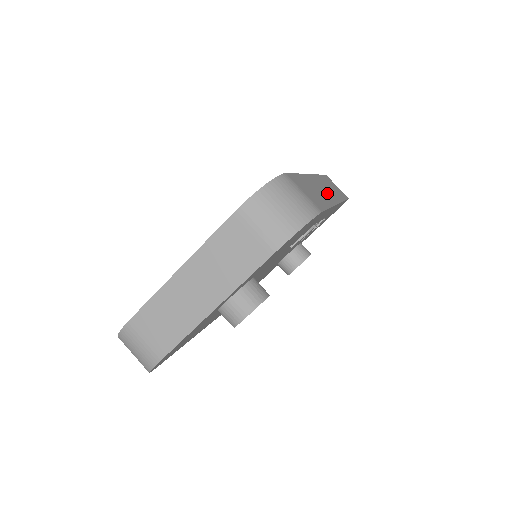
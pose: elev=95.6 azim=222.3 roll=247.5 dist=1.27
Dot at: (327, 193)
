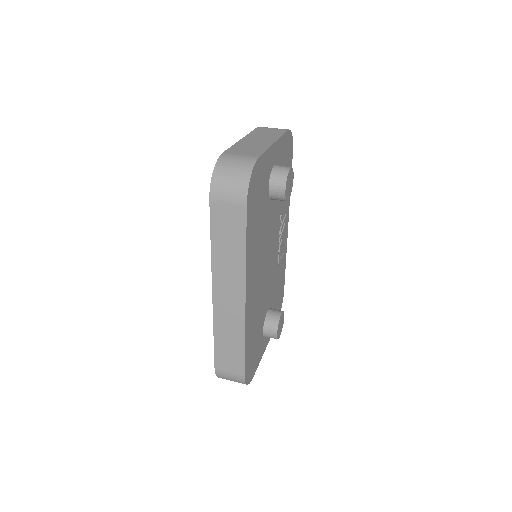
Dot at: occluded
